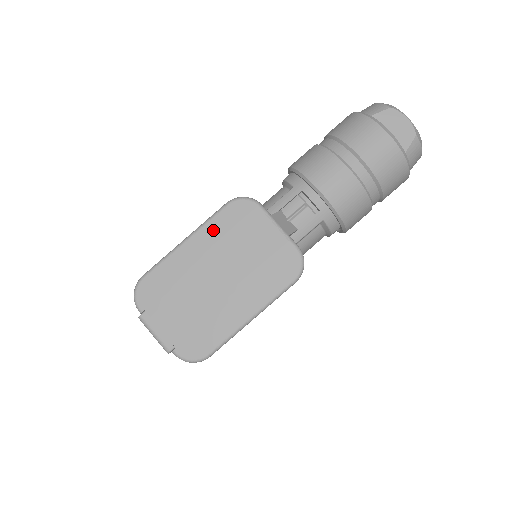
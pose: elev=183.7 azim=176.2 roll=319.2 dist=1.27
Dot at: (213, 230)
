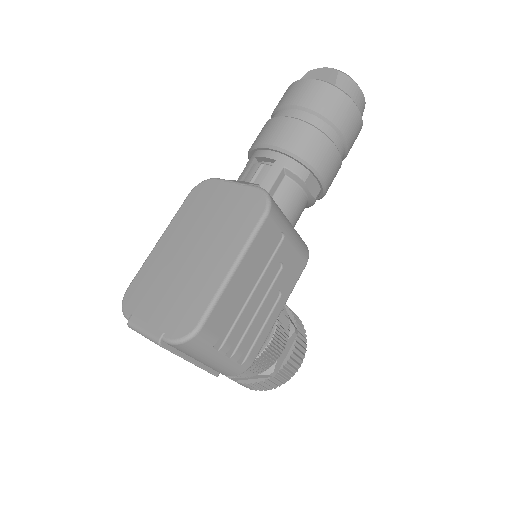
Dot at: (181, 218)
